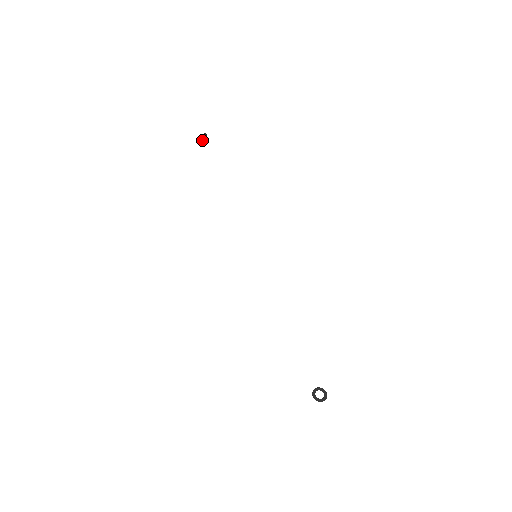
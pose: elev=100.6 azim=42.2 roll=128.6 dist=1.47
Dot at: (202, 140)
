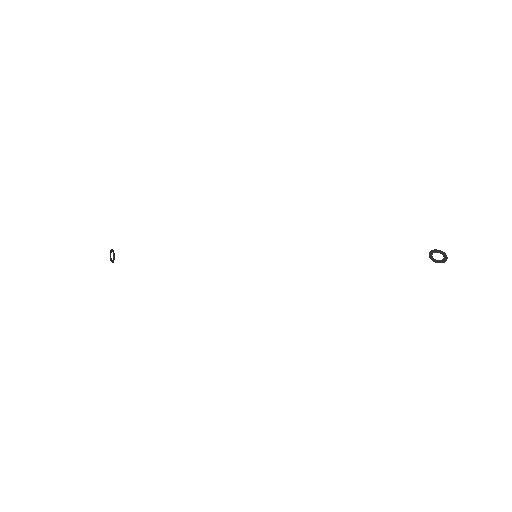
Dot at: (113, 260)
